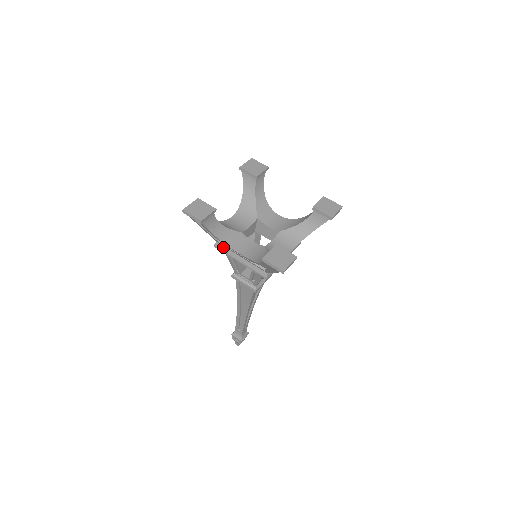
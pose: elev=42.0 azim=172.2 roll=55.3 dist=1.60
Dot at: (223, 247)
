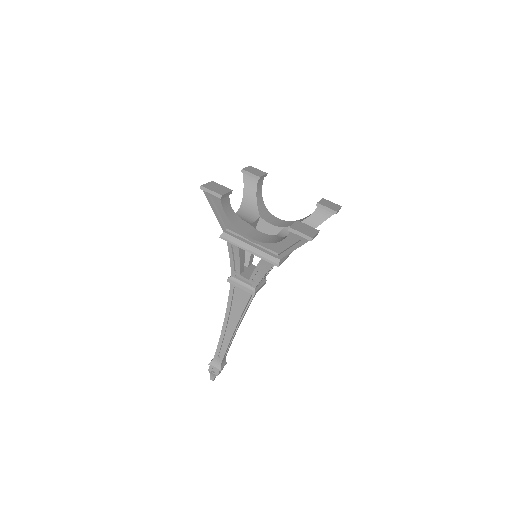
Dot at: (230, 237)
